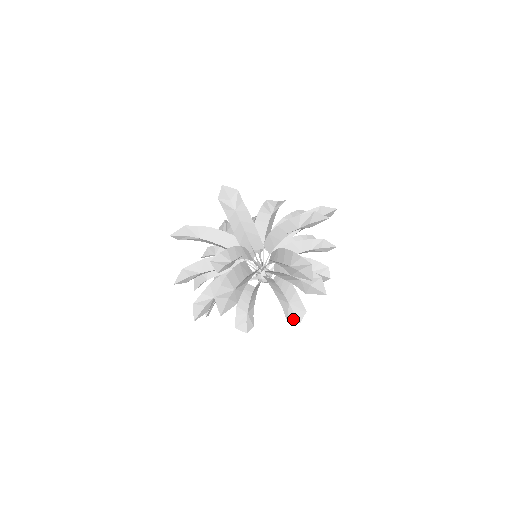
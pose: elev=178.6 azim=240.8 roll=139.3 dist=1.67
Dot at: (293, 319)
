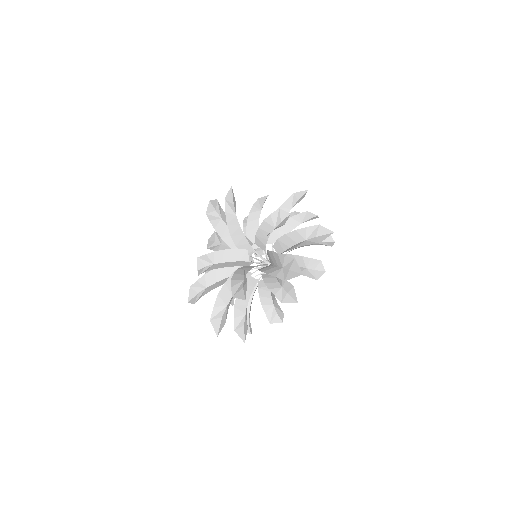
Dot at: occluded
